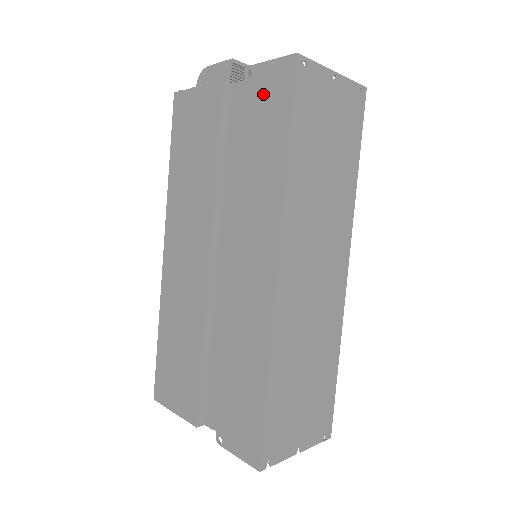
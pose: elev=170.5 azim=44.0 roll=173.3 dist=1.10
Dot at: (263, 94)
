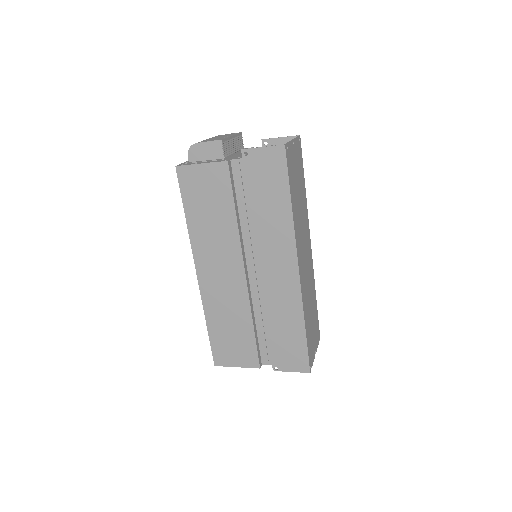
Dot at: (262, 168)
